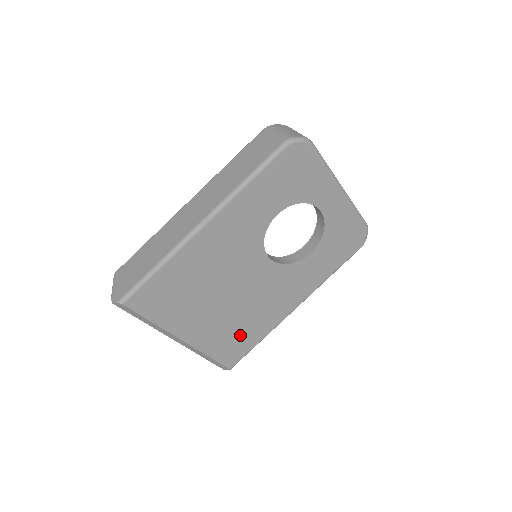
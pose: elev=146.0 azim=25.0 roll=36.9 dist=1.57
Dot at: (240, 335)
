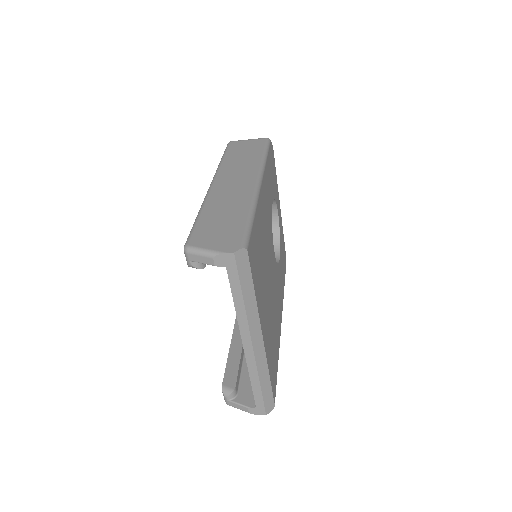
Dot at: (274, 348)
